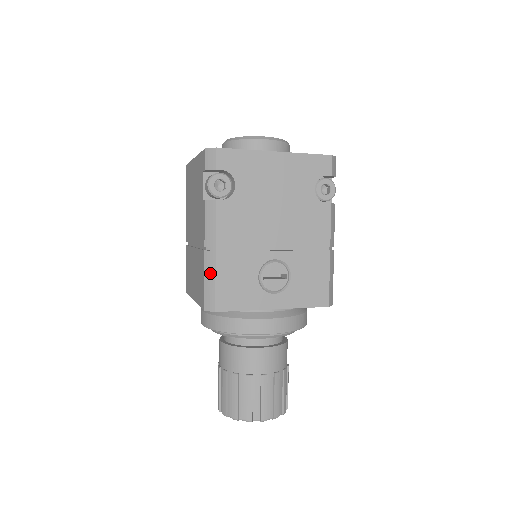
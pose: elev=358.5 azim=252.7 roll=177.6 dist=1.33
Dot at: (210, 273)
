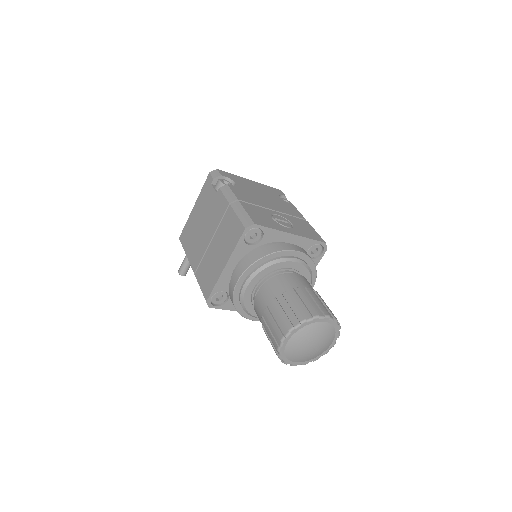
Dot at: (240, 210)
